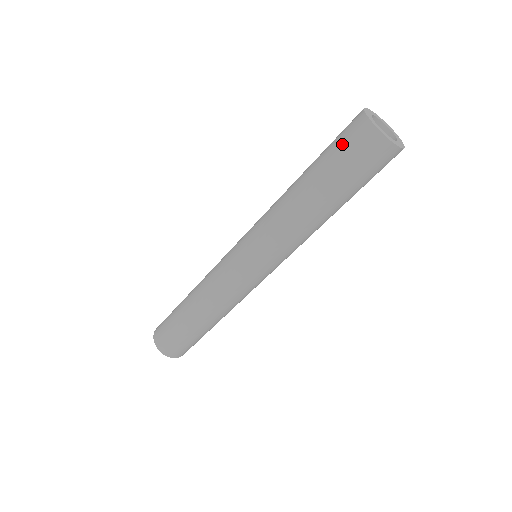
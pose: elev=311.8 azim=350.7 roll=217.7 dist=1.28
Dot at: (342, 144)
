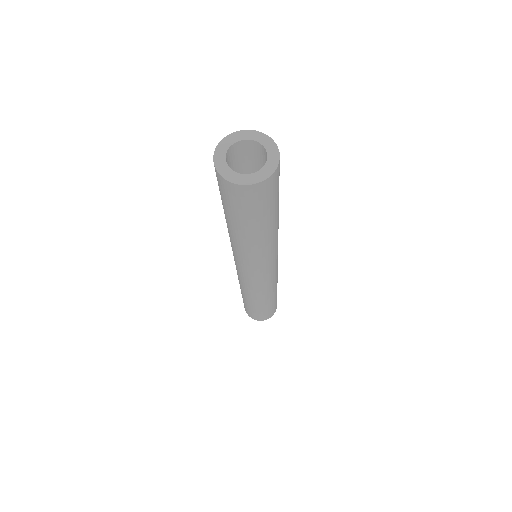
Dot at: (229, 201)
